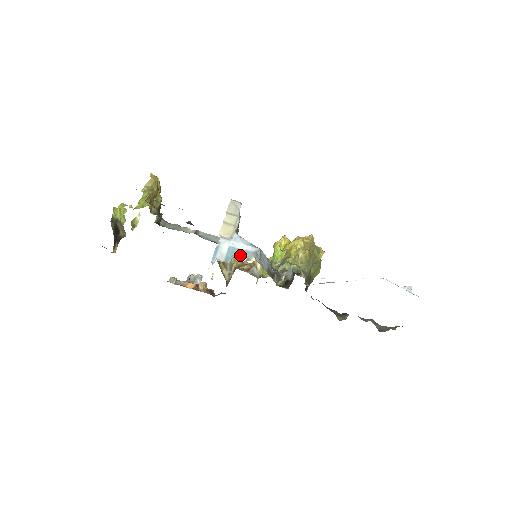
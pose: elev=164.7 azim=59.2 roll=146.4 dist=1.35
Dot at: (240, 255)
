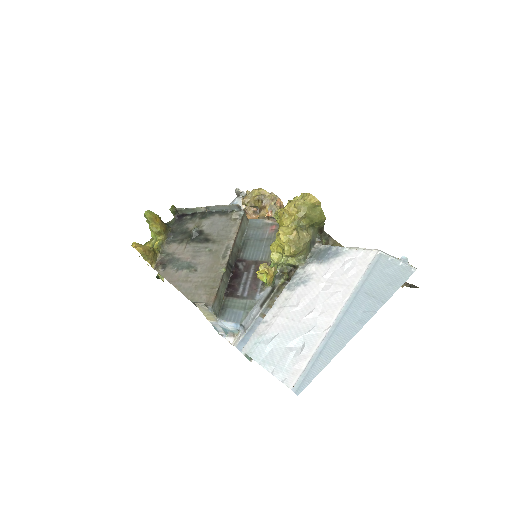
Dot at: (230, 333)
